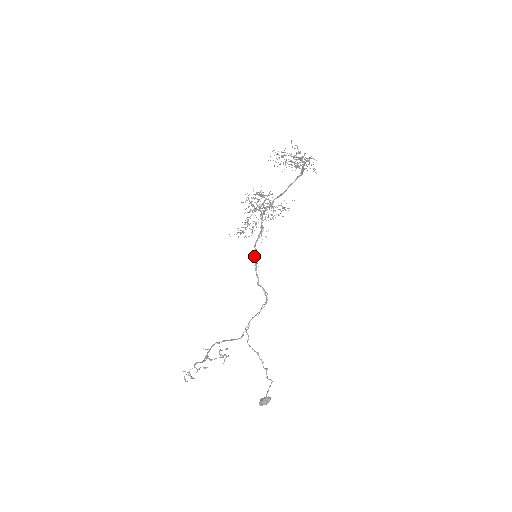
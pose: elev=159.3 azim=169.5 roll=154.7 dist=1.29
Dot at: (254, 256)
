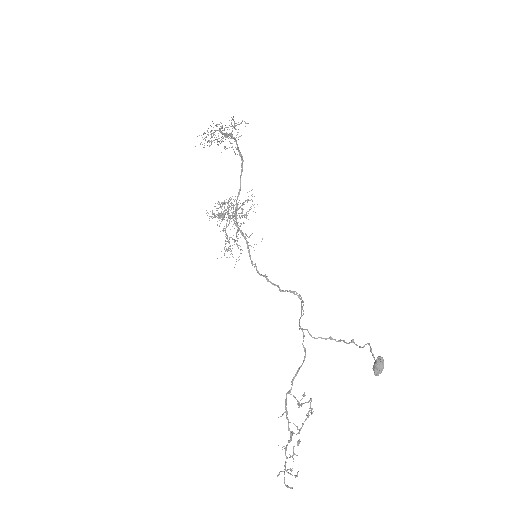
Dot at: (258, 272)
